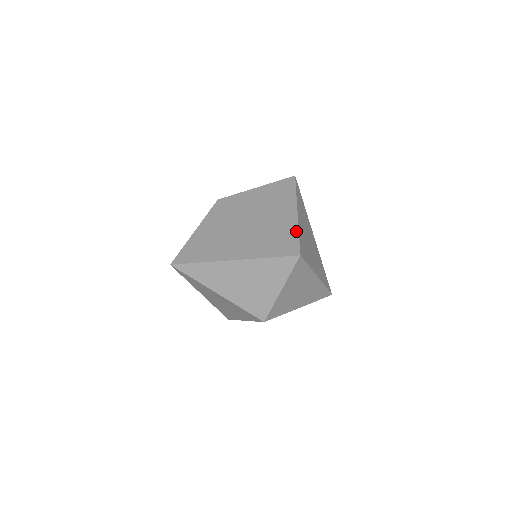
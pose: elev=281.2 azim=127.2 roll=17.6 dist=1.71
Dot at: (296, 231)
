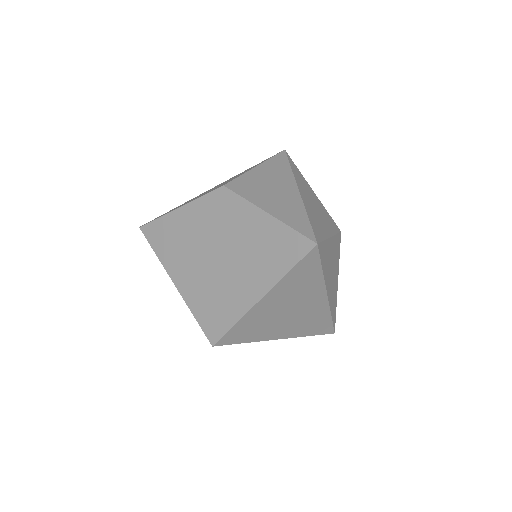
Dot at: (235, 319)
